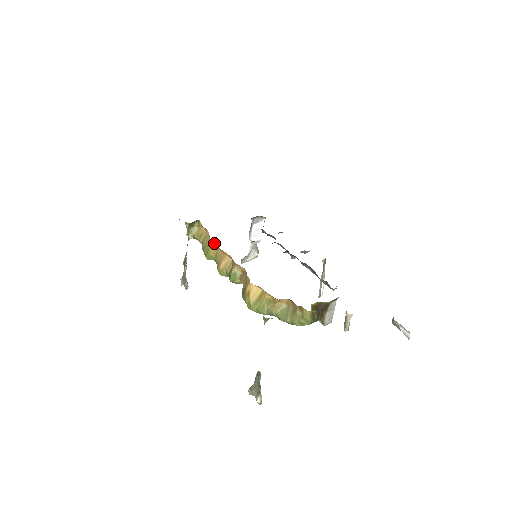
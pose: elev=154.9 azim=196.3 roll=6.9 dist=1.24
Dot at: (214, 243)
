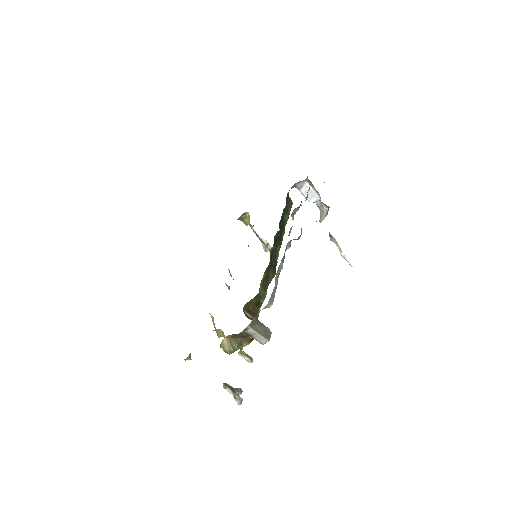
Dot at: occluded
